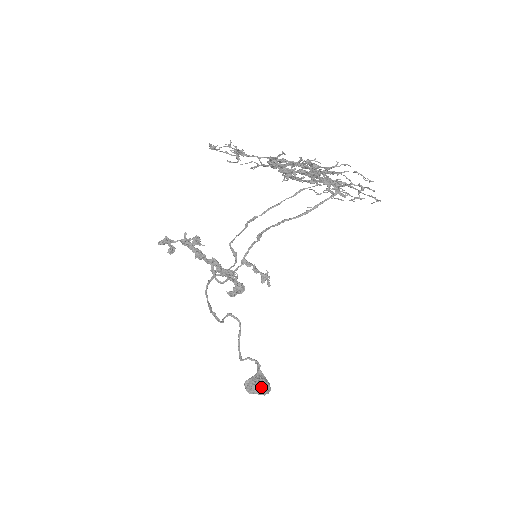
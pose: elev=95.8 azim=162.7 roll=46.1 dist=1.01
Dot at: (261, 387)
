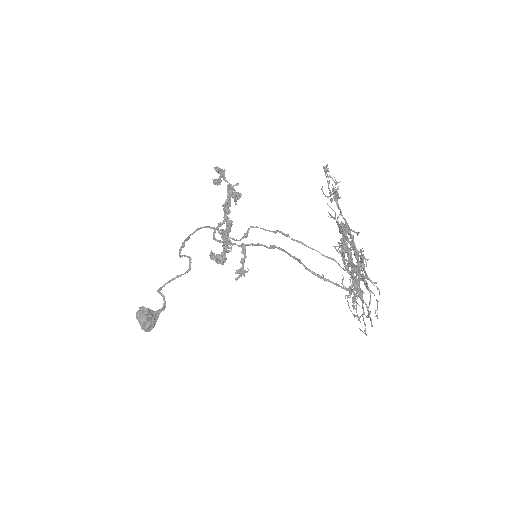
Dot at: (147, 322)
